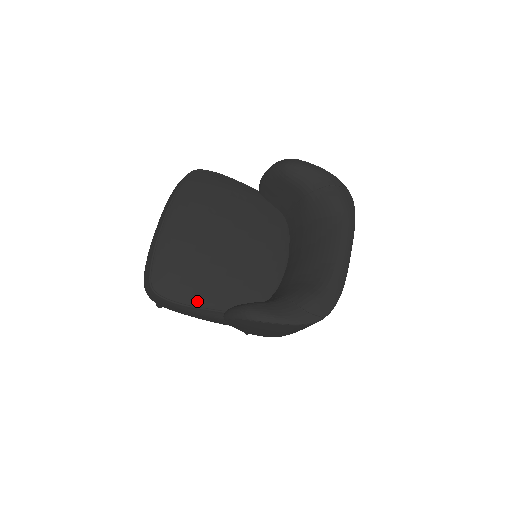
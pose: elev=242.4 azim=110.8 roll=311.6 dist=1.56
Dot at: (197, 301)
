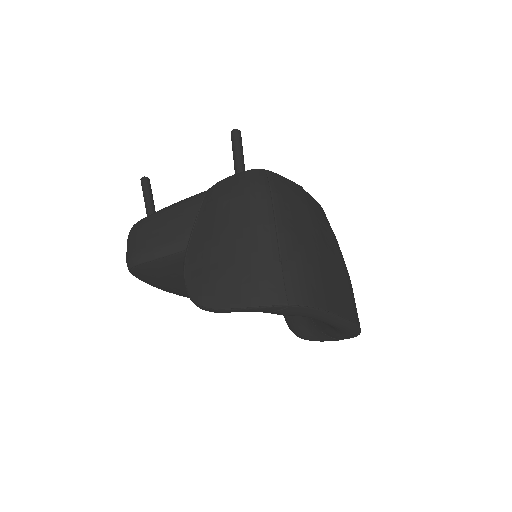
Dot at: occluded
